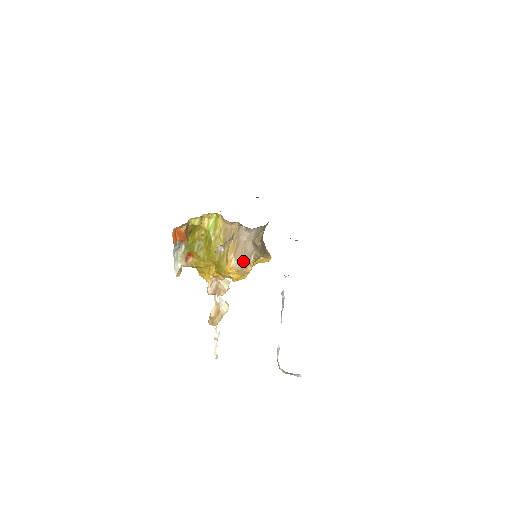
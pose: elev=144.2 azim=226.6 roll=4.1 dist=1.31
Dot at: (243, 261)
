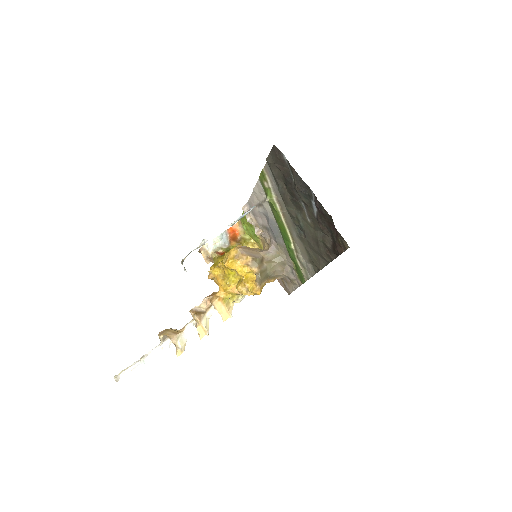
Dot at: (246, 251)
